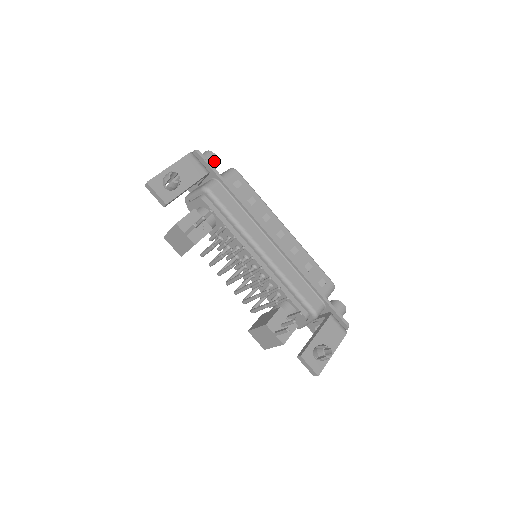
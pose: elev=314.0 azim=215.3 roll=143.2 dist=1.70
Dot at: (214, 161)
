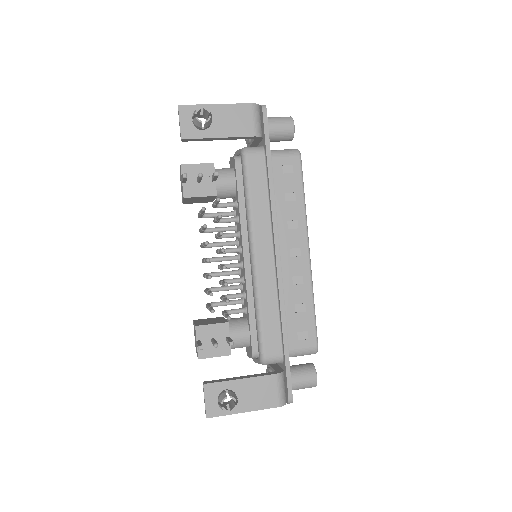
Dot at: (287, 131)
